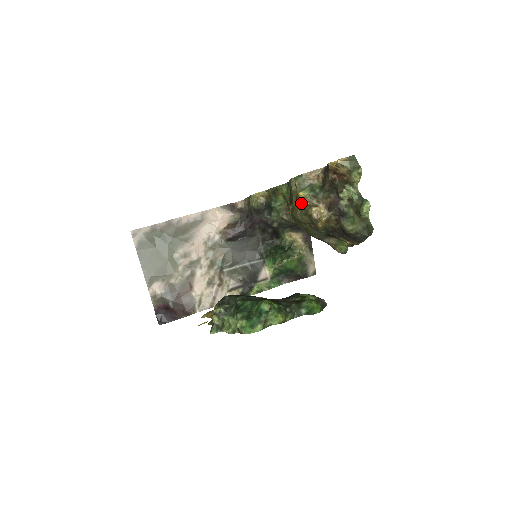
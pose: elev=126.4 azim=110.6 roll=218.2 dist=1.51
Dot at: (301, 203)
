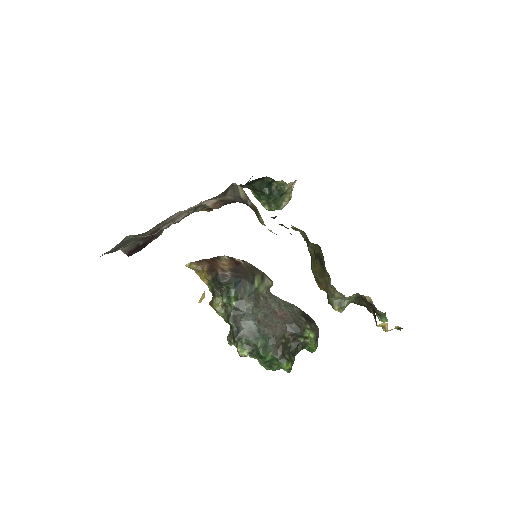
Dot at: occluded
